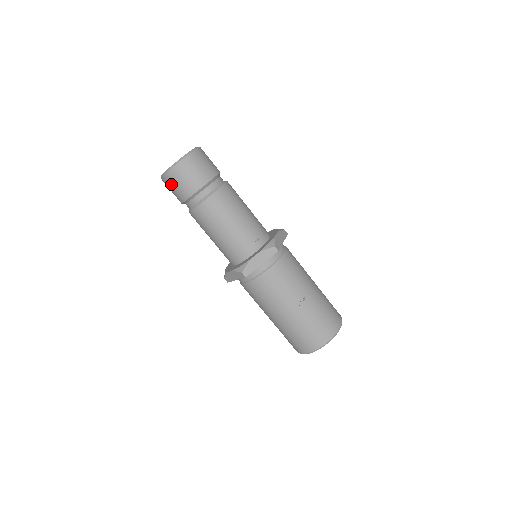
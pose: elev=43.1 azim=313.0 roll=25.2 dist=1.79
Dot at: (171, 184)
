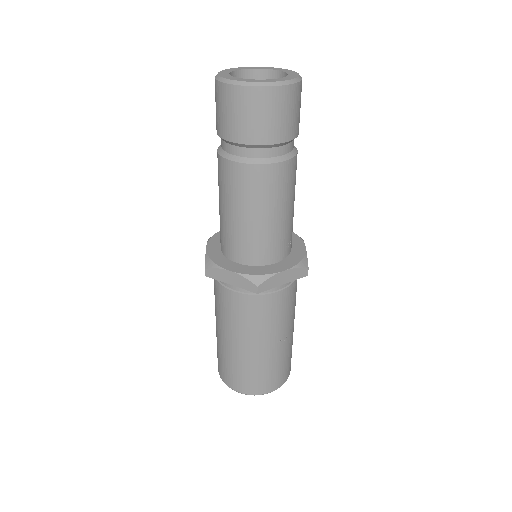
Dot at: (242, 106)
